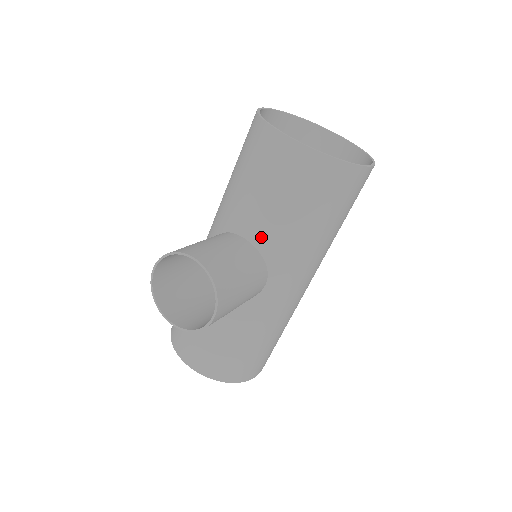
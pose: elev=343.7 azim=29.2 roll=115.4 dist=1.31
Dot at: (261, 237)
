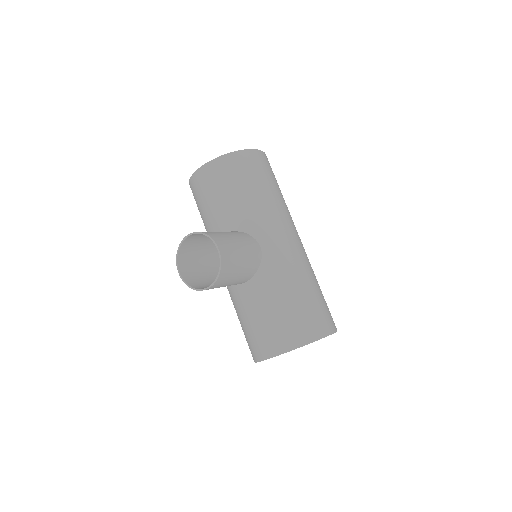
Dot at: (232, 223)
